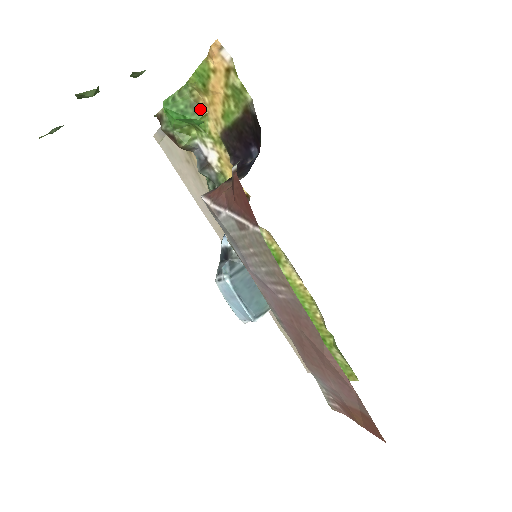
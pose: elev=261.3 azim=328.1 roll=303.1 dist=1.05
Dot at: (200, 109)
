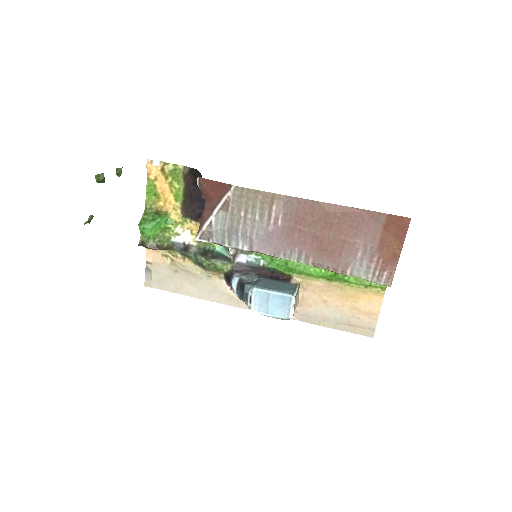
Dot at: (161, 212)
